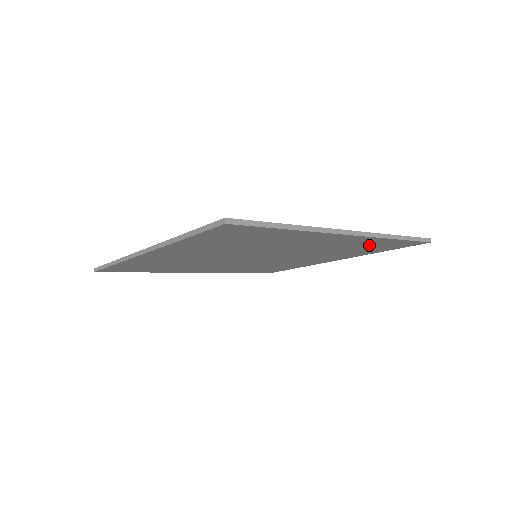
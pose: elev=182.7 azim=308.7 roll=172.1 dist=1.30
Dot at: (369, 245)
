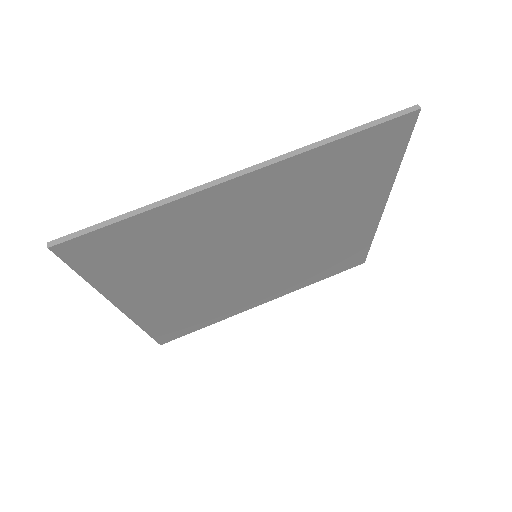
Dot at: (344, 252)
